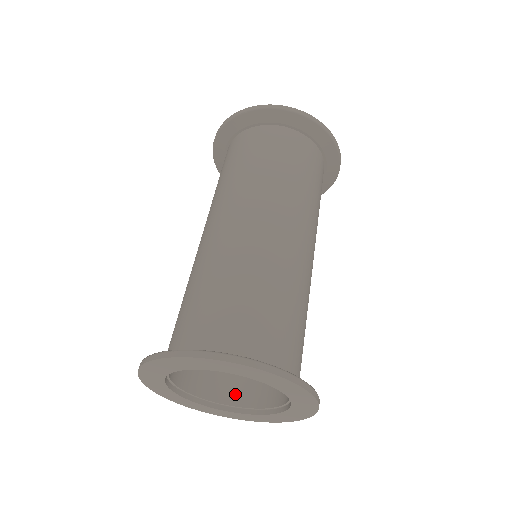
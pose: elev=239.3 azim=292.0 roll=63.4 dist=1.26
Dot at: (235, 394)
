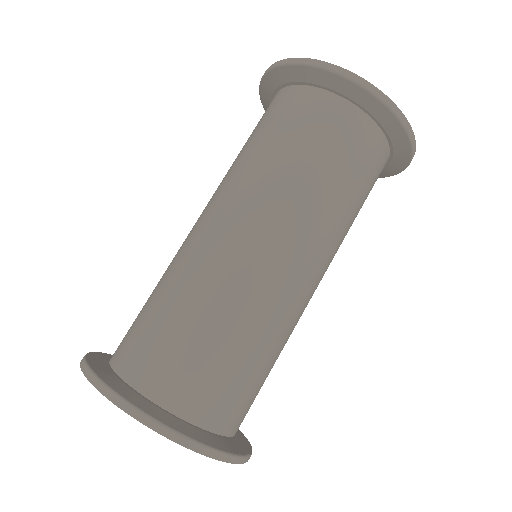
Dot at: occluded
